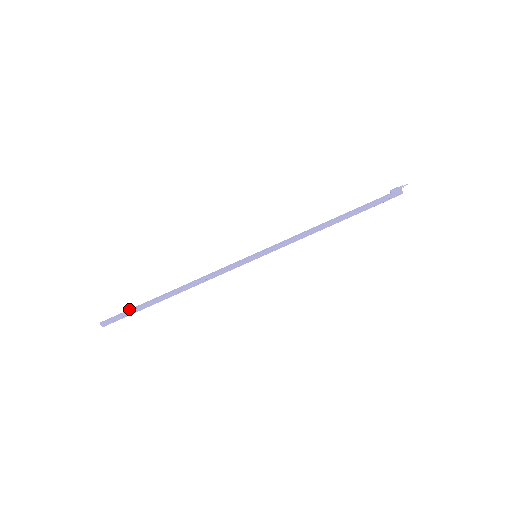
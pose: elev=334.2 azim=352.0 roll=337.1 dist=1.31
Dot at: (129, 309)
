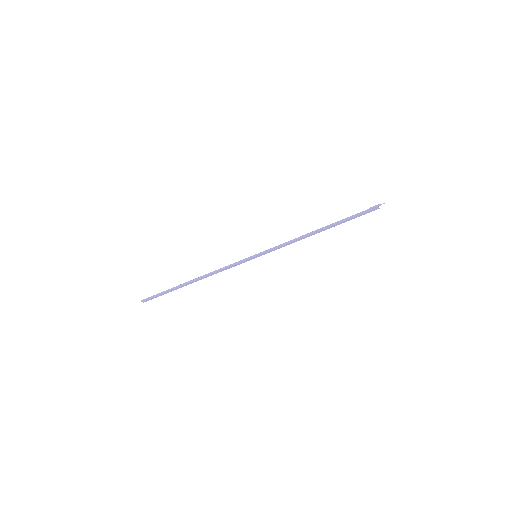
Dot at: (161, 292)
